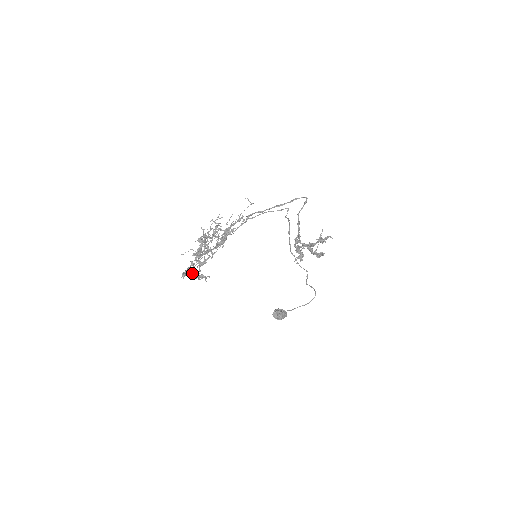
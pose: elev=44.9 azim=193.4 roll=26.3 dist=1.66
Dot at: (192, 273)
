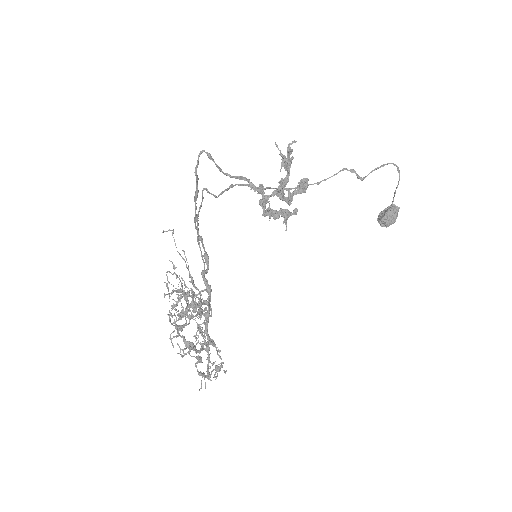
Dot at: occluded
